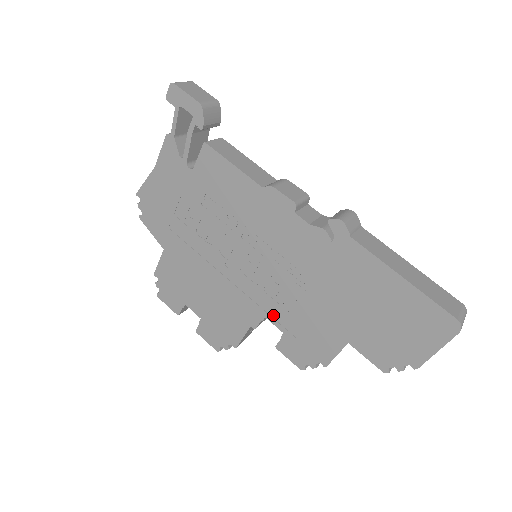
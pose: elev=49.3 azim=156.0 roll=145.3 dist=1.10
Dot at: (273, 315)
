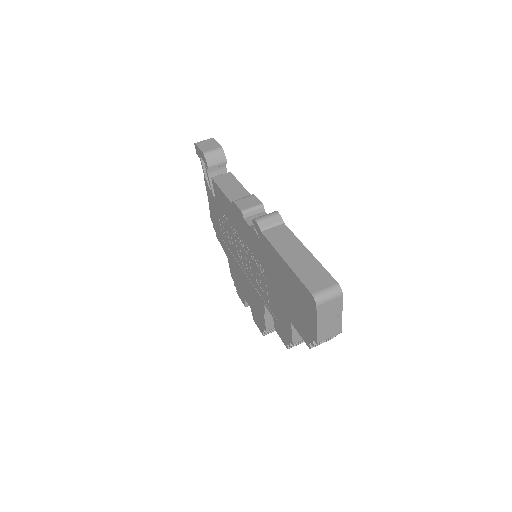
Dot at: (266, 302)
